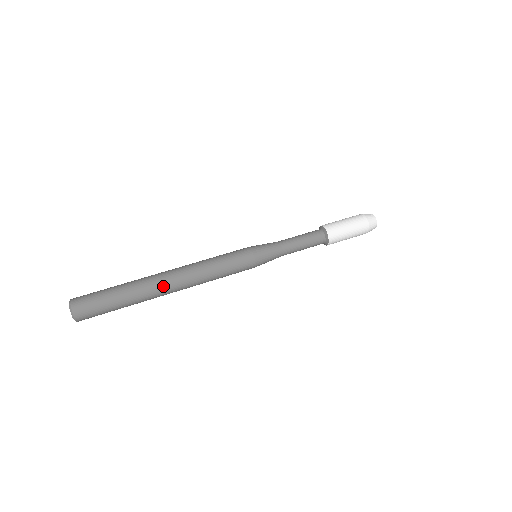
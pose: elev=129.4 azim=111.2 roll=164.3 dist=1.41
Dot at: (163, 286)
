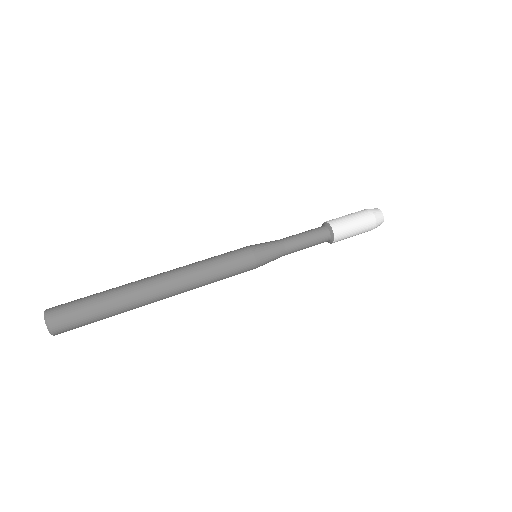
Dot at: (155, 295)
